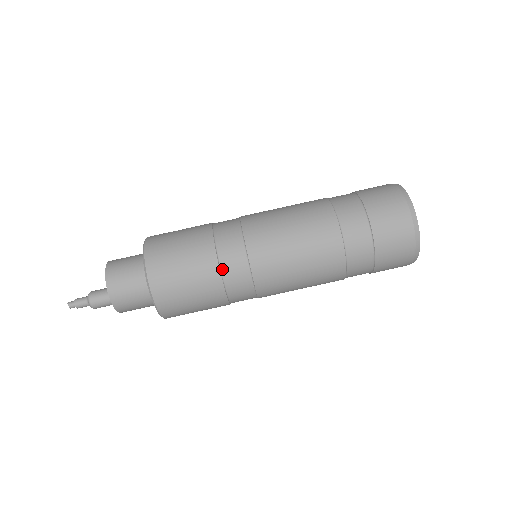
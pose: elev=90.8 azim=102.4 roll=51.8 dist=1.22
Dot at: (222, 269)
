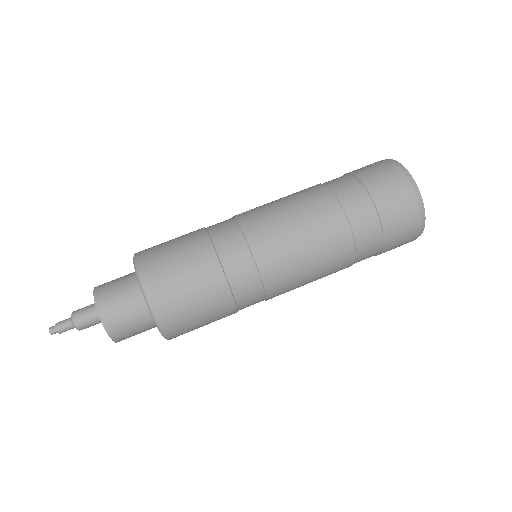
Dot at: (208, 229)
